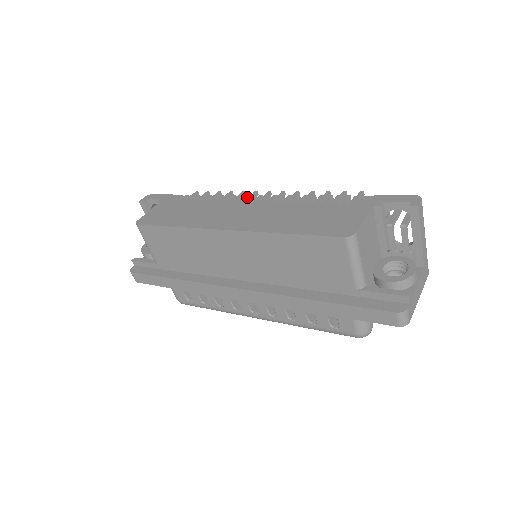
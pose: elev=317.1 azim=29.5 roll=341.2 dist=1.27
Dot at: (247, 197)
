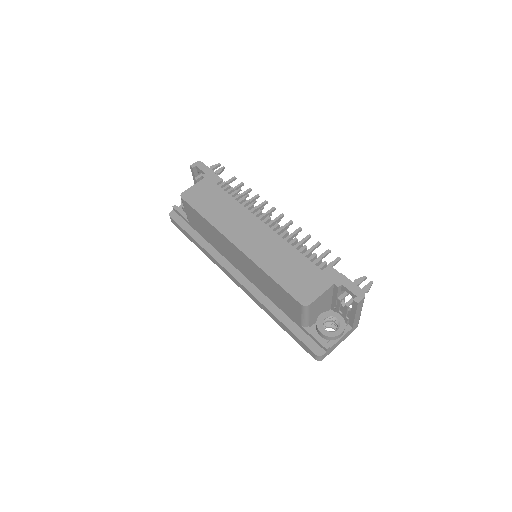
Dot at: (264, 216)
